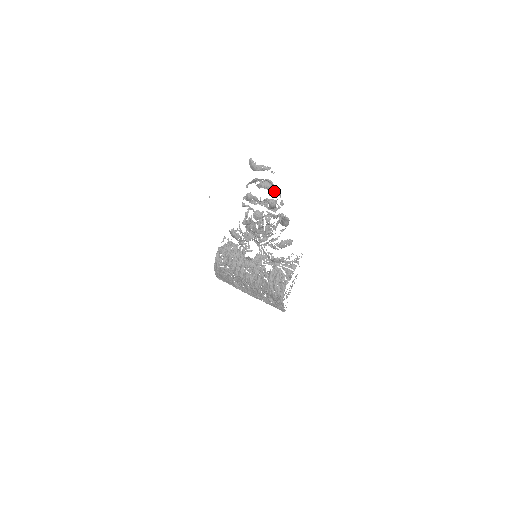
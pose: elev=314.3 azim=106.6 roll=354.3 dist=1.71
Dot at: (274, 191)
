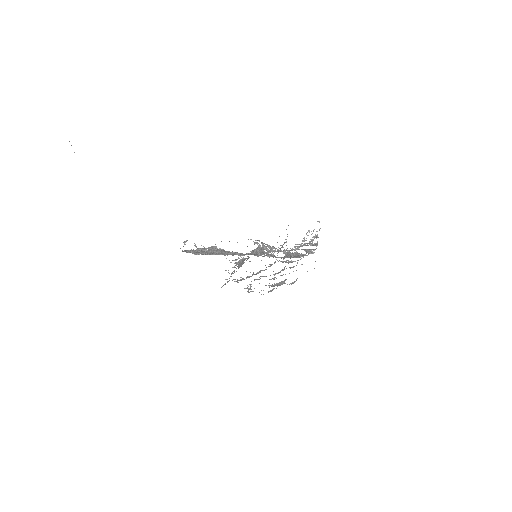
Dot at: occluded
